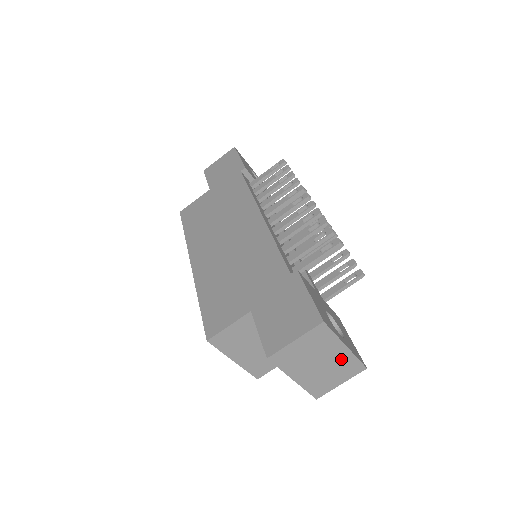
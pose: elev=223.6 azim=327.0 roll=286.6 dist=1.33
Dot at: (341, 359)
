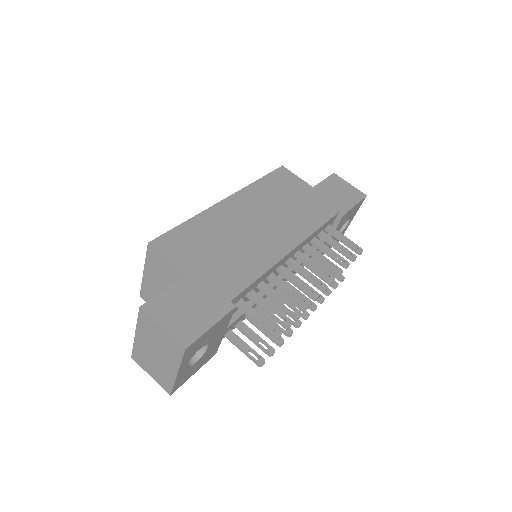
Dot at: (167, 371)
